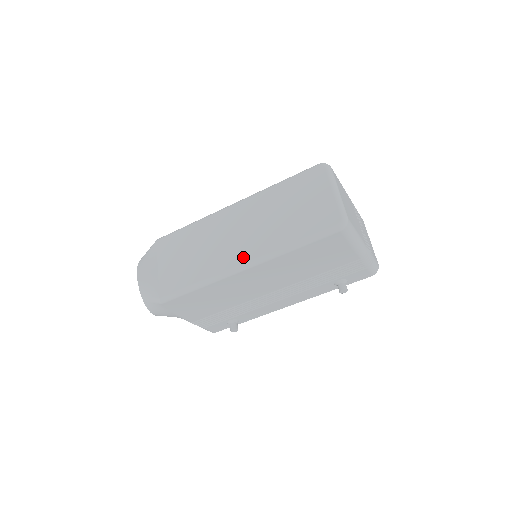
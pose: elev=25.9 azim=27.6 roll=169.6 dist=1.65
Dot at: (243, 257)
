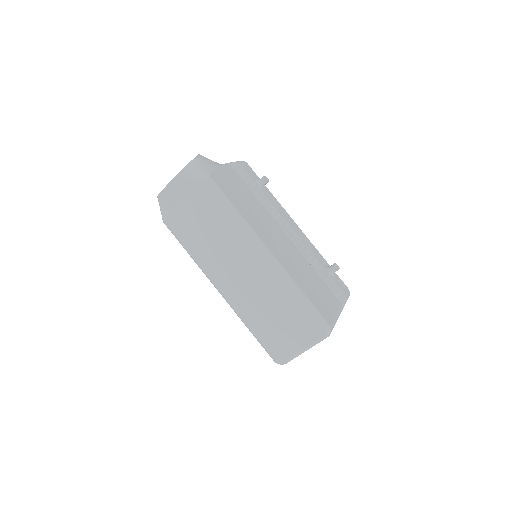
Dot at: (225, 289)
